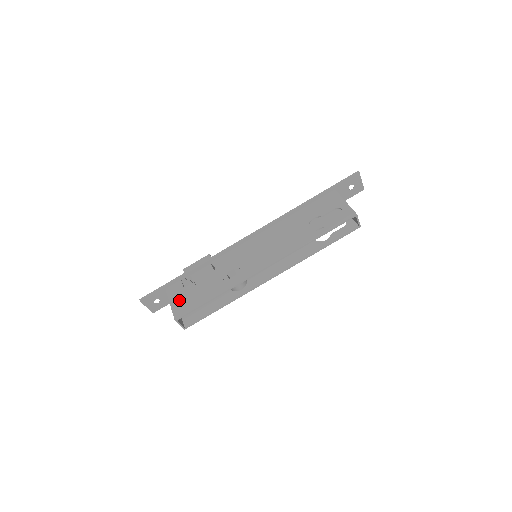
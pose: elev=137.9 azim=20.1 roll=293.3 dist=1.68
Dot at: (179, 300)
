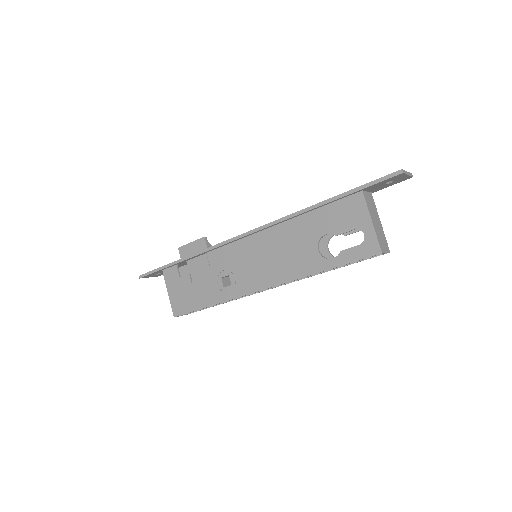
Dot at: (176, 293)
